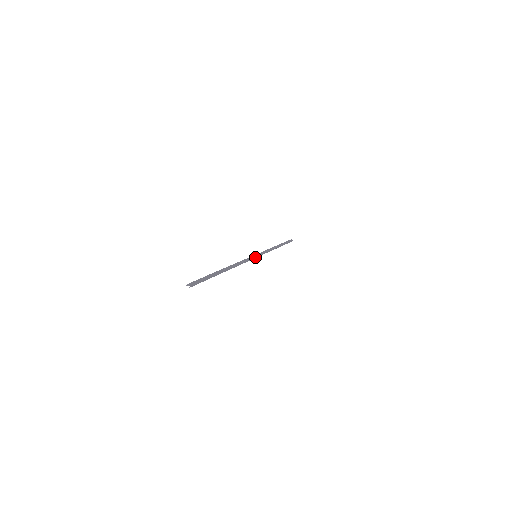
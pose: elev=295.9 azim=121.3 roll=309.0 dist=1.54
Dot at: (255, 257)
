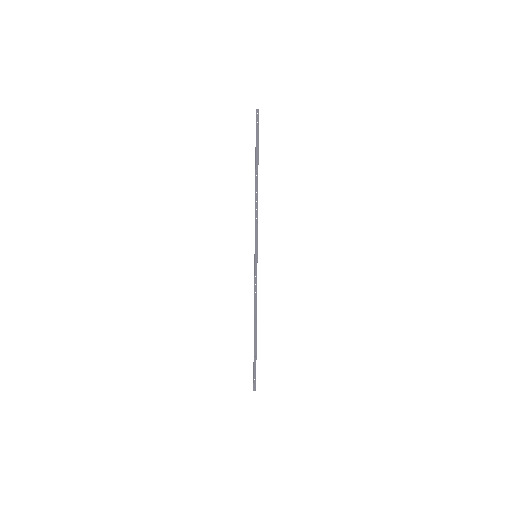
Dot at: (257, 251)
